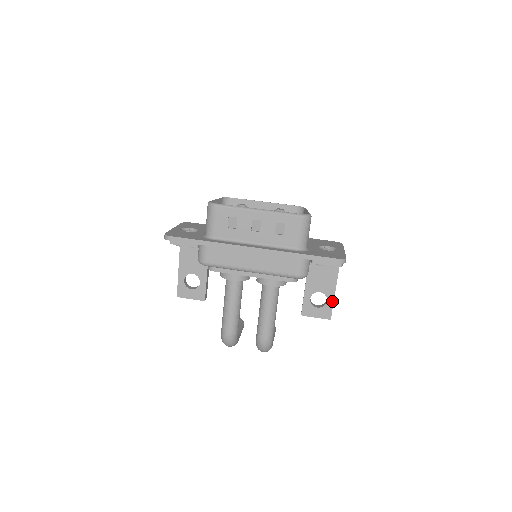
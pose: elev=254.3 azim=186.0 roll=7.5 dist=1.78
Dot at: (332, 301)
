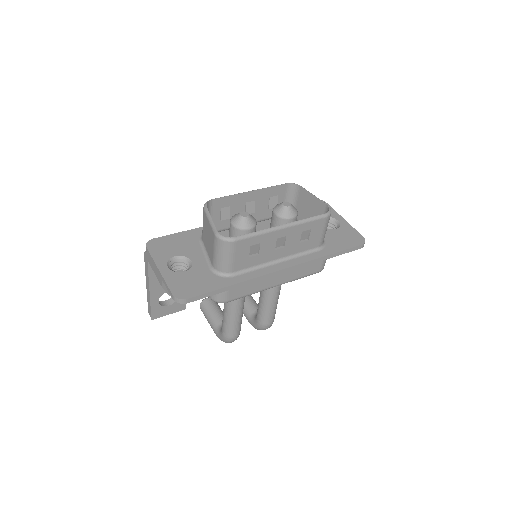
Dot at: occluded
